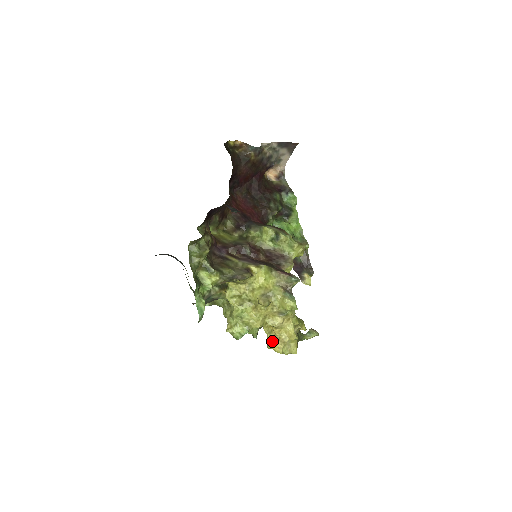
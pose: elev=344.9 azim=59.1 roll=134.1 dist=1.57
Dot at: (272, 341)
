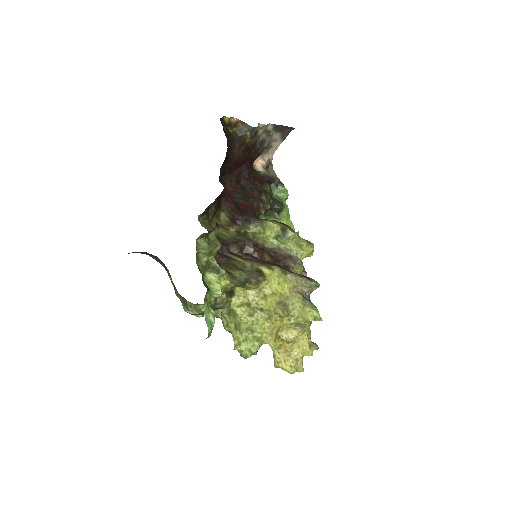
Dot at: (281, 358)
